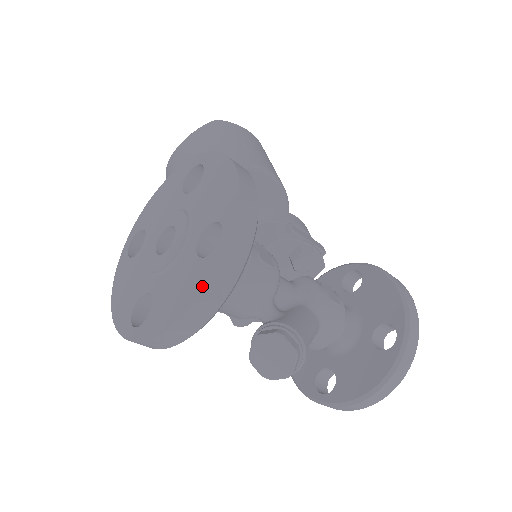
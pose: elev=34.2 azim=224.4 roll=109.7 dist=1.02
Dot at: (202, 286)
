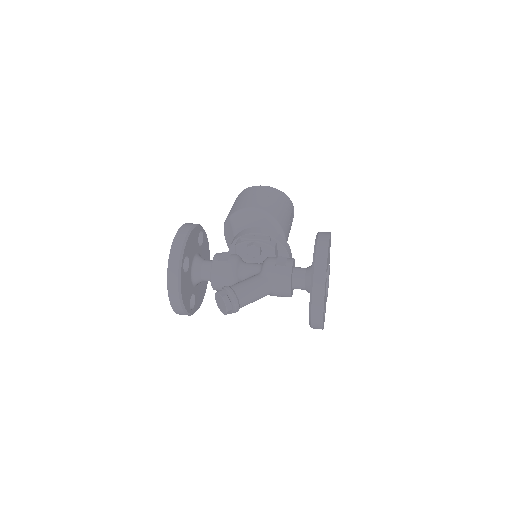
Dot at: (168, 283)
